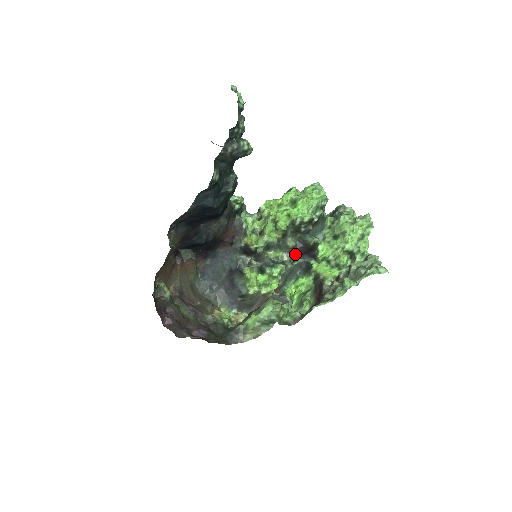
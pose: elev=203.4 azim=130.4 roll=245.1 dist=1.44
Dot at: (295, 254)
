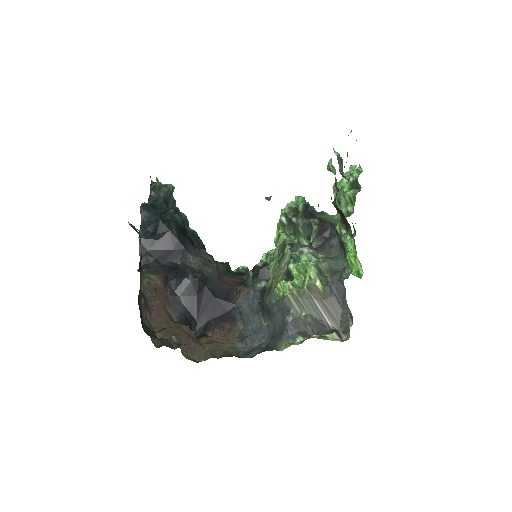
Dot at: (318, 246)
